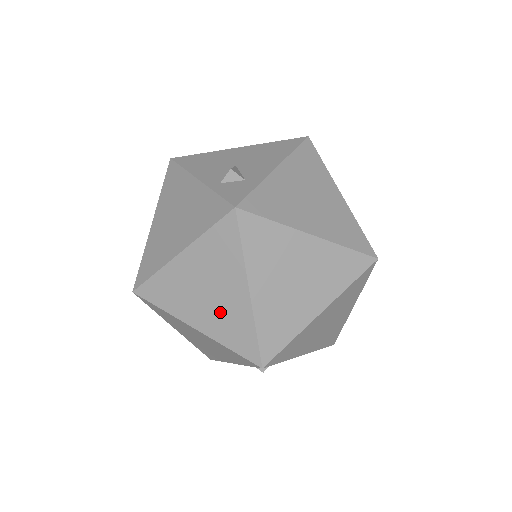
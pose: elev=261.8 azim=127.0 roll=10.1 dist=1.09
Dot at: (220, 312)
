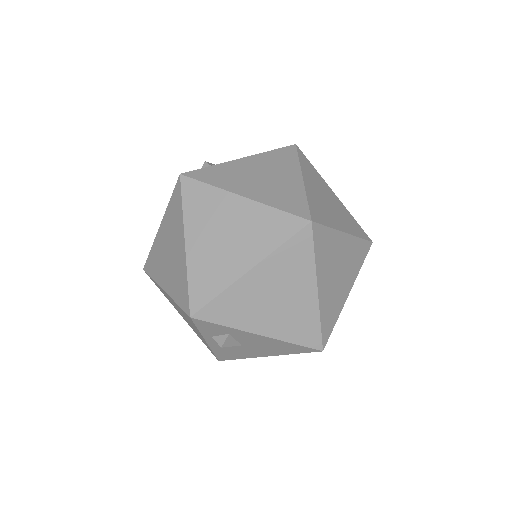
Dot at: (173, 269)
